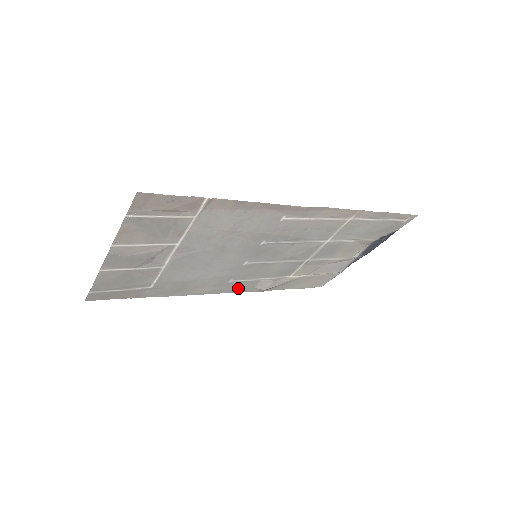
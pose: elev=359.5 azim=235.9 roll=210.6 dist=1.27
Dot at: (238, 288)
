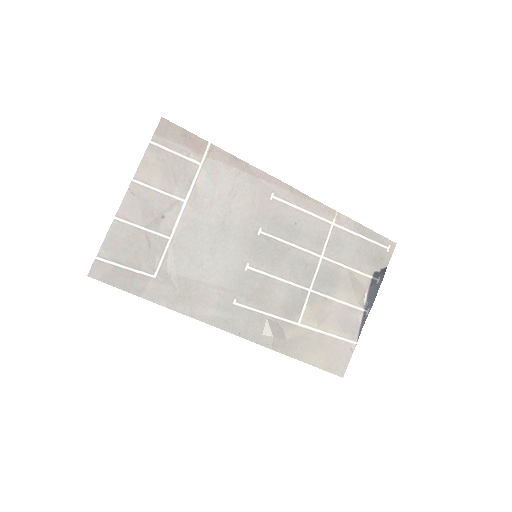
Dot at: (244, 327)
